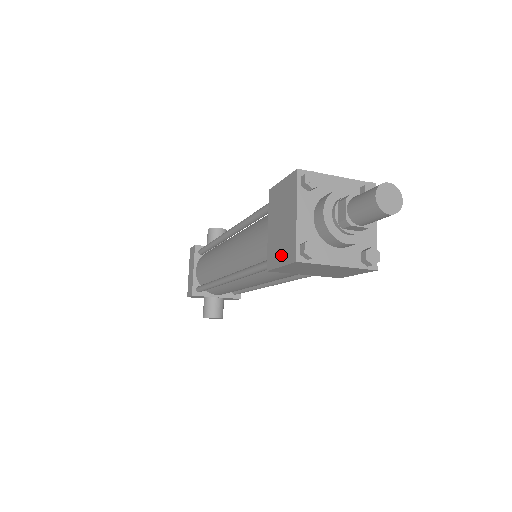
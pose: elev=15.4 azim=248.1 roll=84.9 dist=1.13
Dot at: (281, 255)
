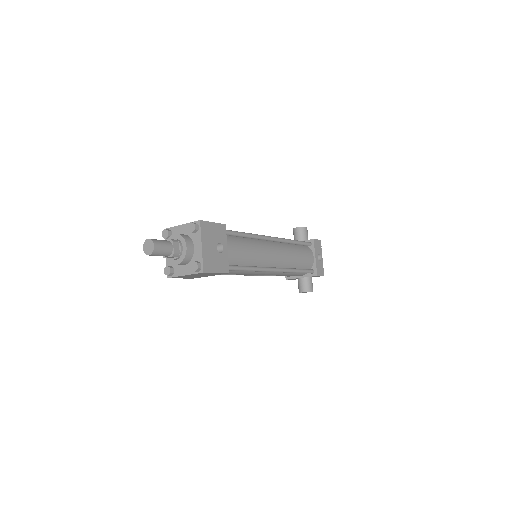
Dot at: occluded
